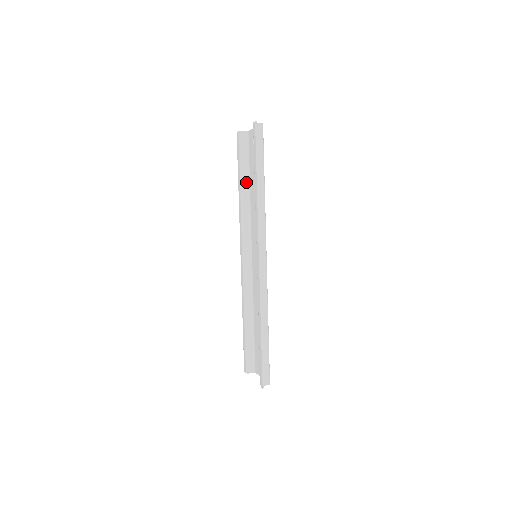
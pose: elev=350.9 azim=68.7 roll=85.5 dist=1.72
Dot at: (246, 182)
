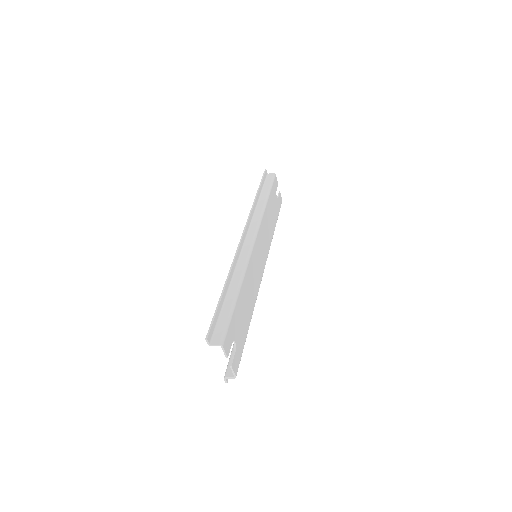
Dot at: occluded
